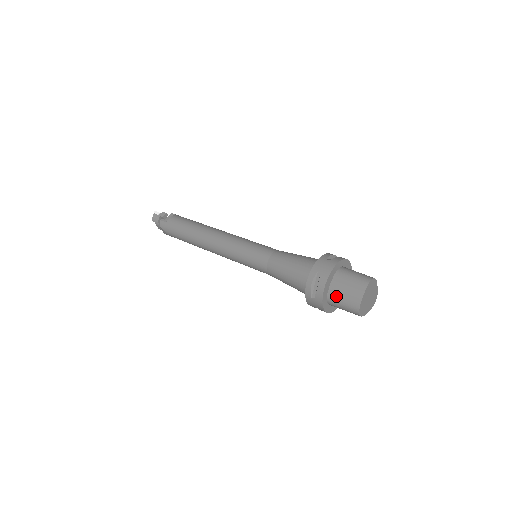
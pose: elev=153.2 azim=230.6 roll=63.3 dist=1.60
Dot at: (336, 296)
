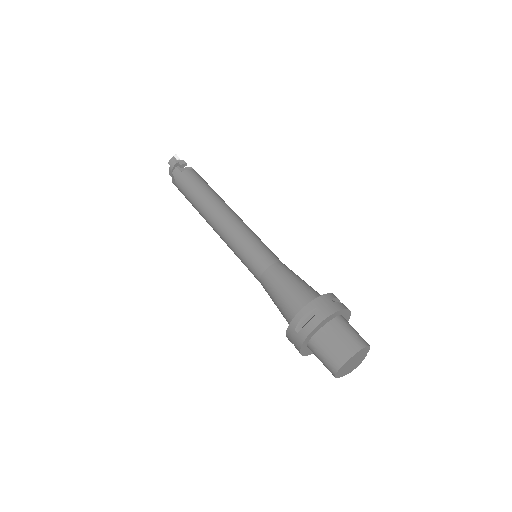
Dot at: (321, 343)
